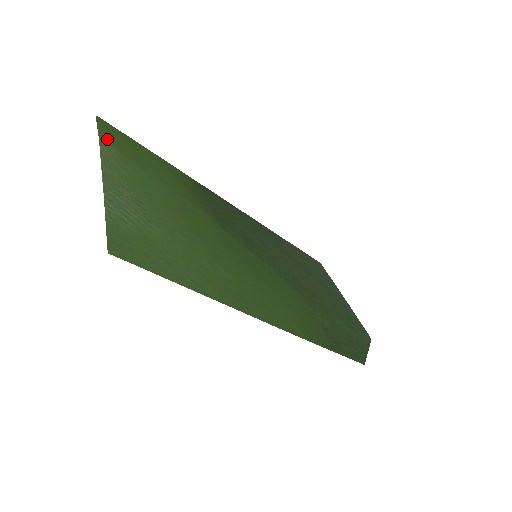
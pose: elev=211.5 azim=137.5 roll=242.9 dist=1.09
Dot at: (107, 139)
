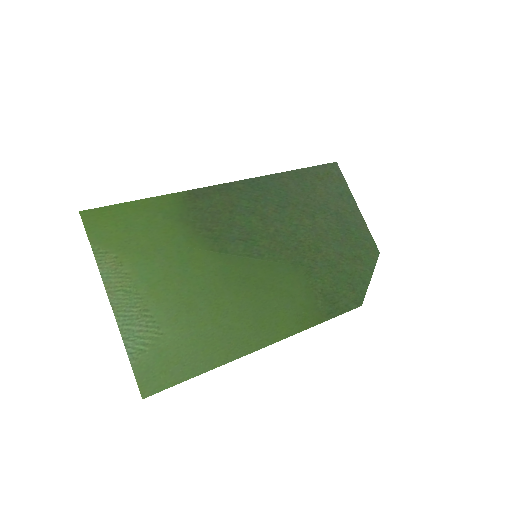
Dot at: (100, 245)
